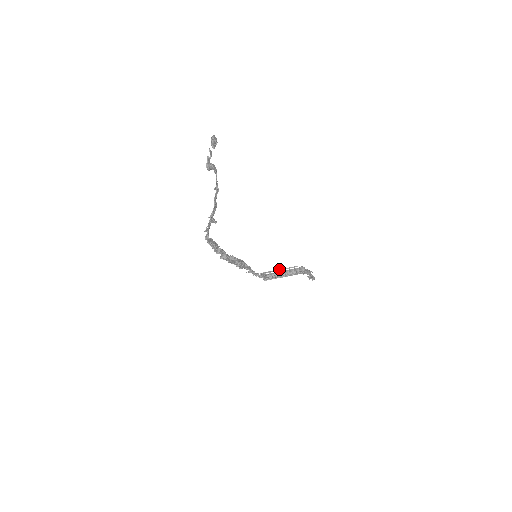
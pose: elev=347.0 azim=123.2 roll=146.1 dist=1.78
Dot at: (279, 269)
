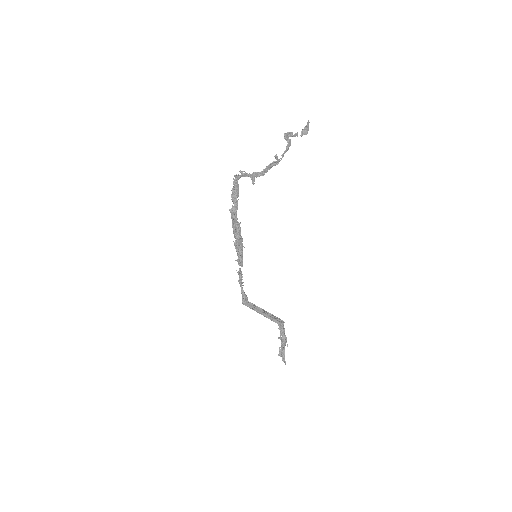
Dot at: (263, 309)
